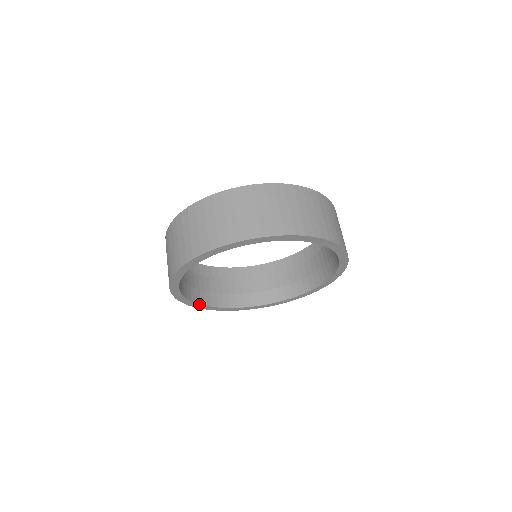
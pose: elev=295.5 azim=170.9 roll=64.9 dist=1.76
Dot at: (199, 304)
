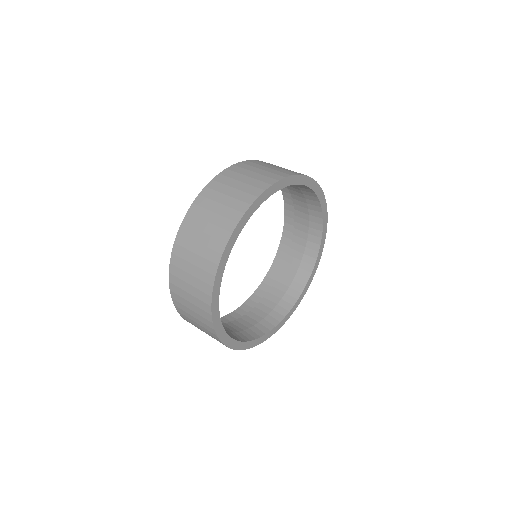
Dot at: (250, 341)
